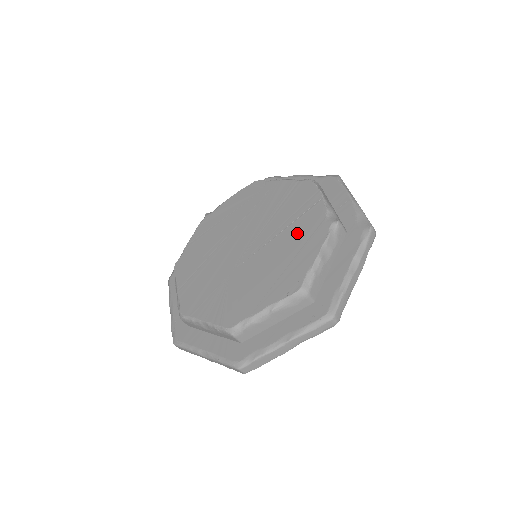
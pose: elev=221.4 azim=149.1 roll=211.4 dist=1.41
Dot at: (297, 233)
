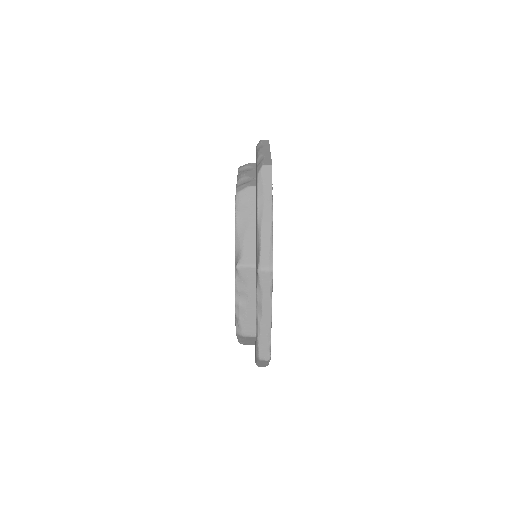
Dot at: occluded
